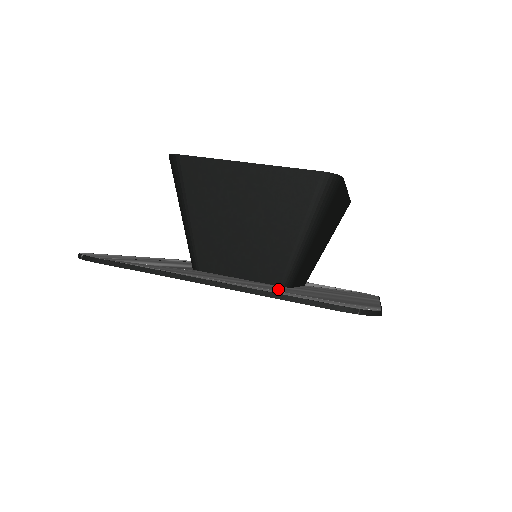
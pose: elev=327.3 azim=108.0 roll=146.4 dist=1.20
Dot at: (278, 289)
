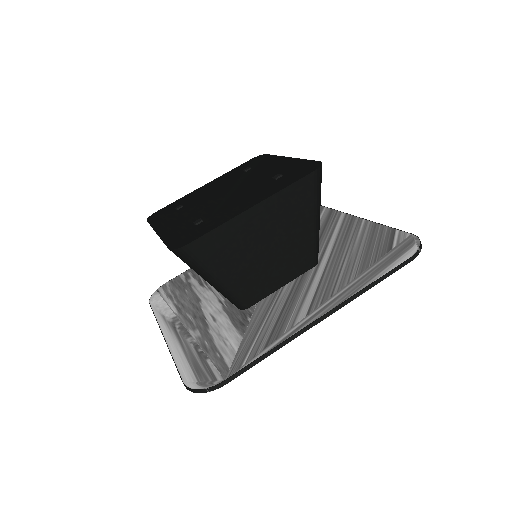
Dot at: (341, 274)
